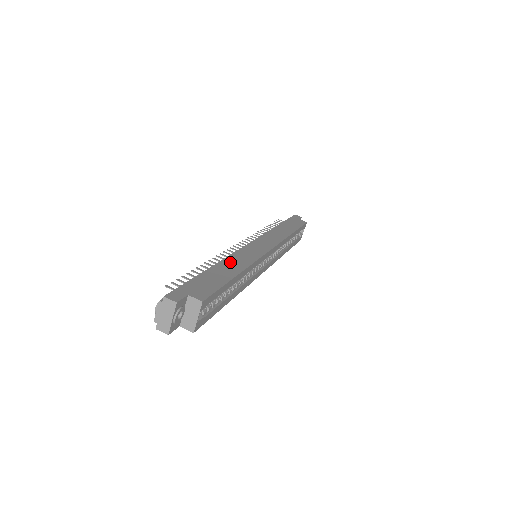
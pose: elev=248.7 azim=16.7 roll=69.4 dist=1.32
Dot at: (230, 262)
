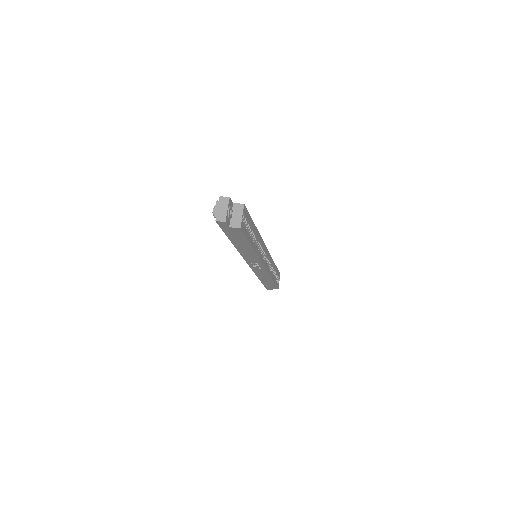
Dot at: occluded
